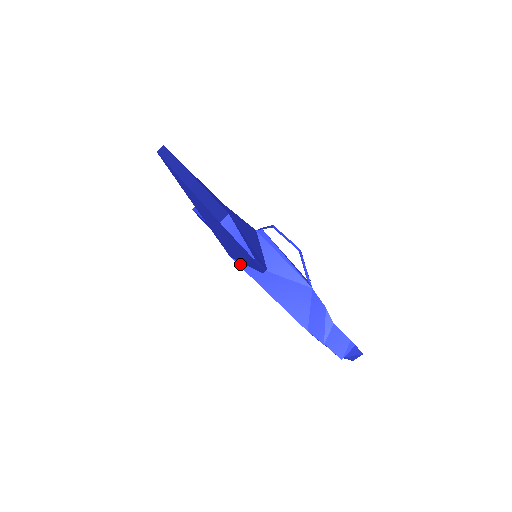
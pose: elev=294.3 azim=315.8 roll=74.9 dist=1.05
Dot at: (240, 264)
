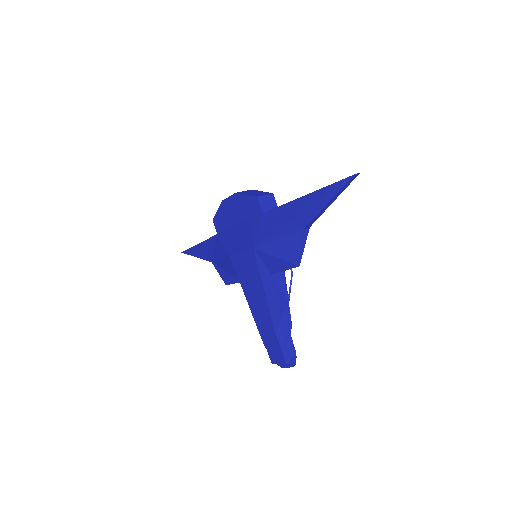
Dot at: (257, 257)
